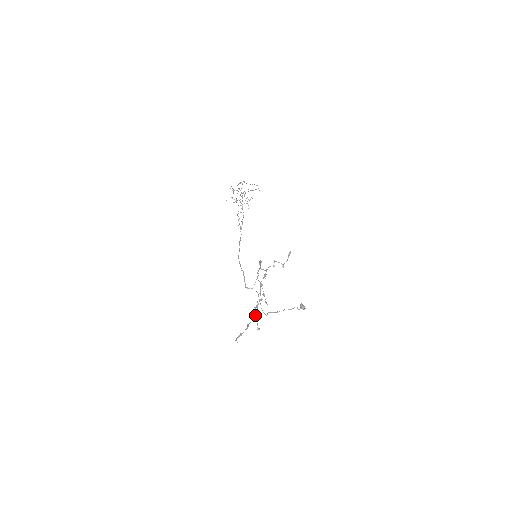
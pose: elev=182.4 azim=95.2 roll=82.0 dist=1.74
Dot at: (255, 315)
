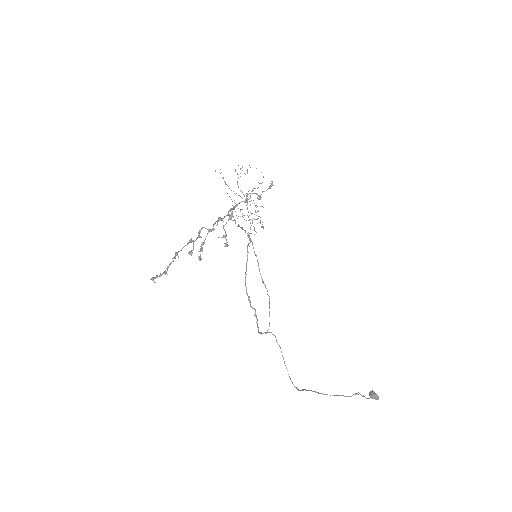
Dot at: occluded
